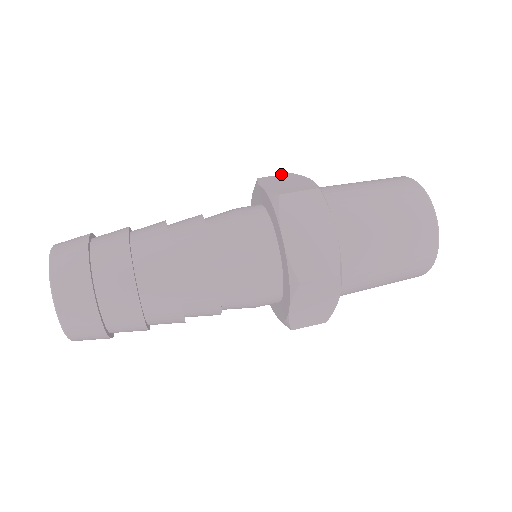
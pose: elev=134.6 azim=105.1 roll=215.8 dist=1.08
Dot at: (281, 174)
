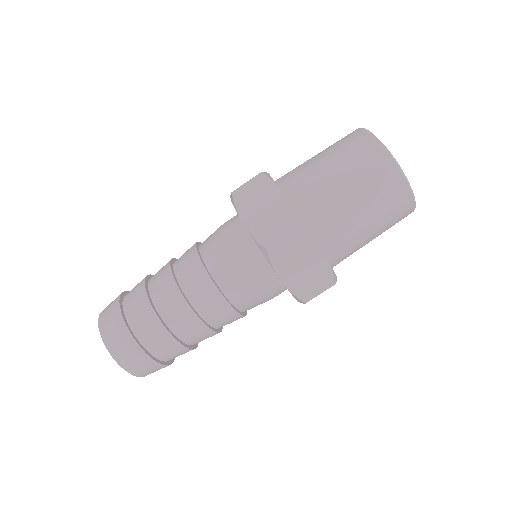
Dot at: (252, 178)
